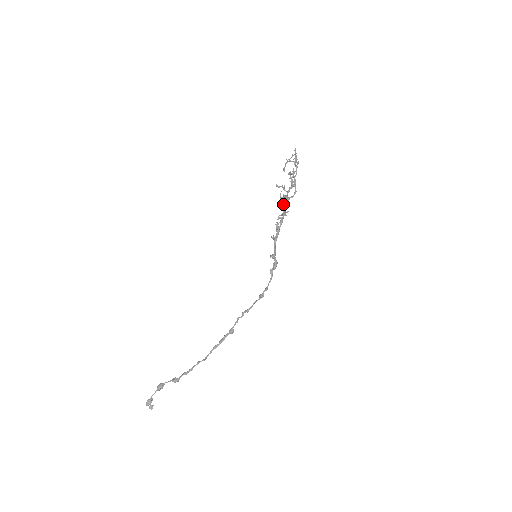
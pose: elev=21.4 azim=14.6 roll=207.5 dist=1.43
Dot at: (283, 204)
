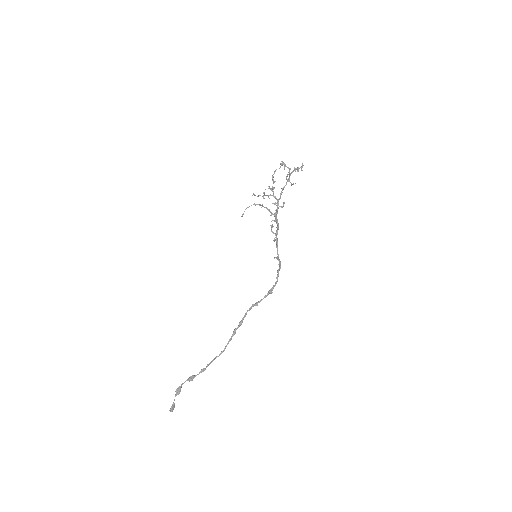
Dot at: (278, 208)
